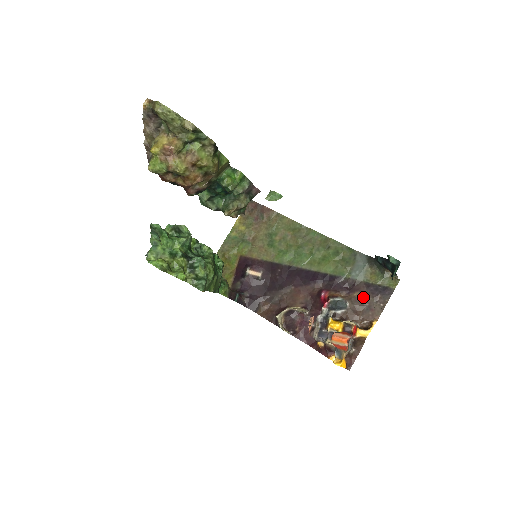
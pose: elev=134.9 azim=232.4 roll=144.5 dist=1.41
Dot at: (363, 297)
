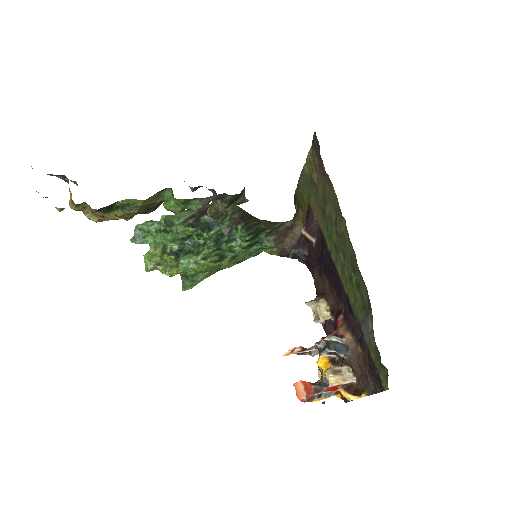
Dot at: (364, 361)
